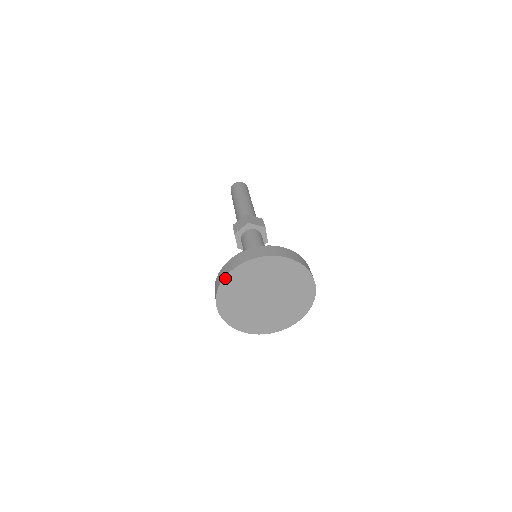
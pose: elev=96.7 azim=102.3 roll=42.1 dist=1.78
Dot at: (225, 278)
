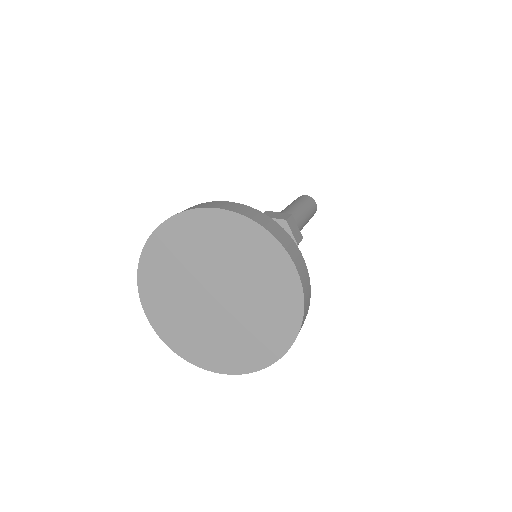
Dot at: (196, 210)
